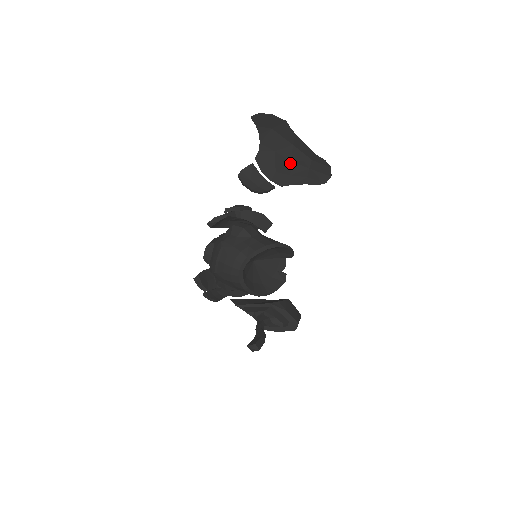
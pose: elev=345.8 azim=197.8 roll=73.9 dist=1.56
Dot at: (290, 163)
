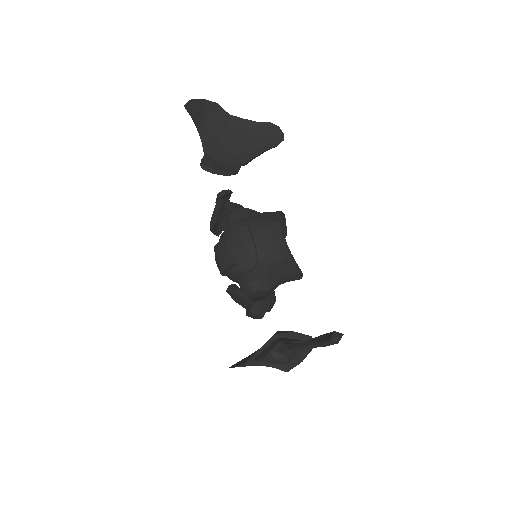
Dot at: (238, 142)
